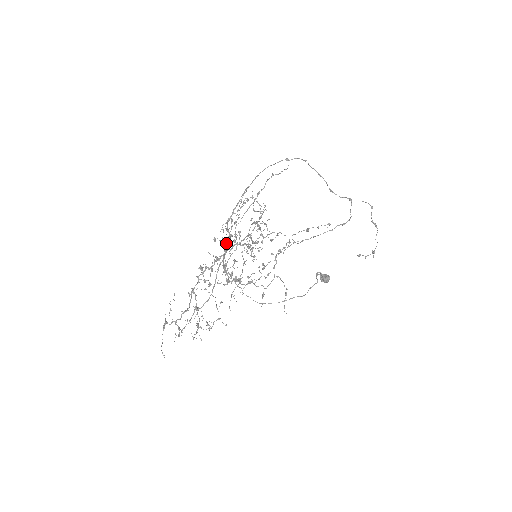
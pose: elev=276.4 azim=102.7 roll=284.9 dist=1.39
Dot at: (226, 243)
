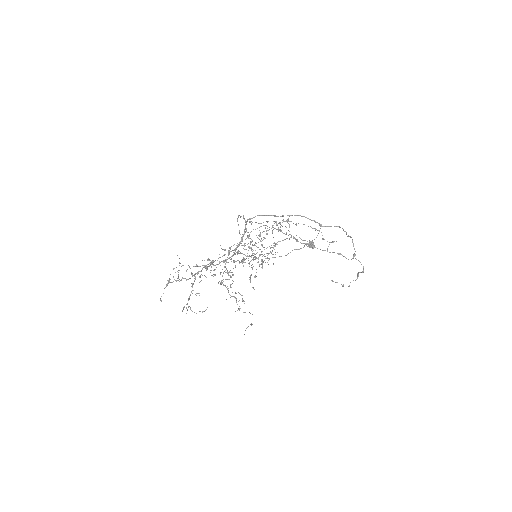
Dot at: (233, 261)
